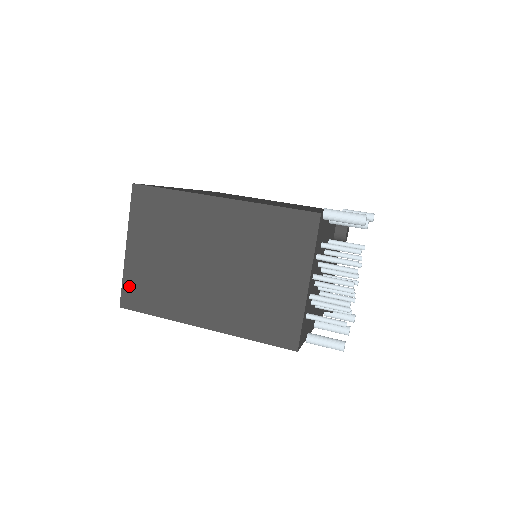
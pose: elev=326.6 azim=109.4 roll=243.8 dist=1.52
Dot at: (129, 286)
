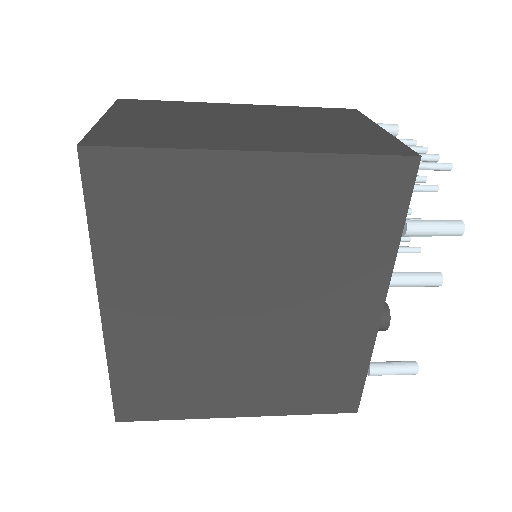
Dot at: (103, 134)
